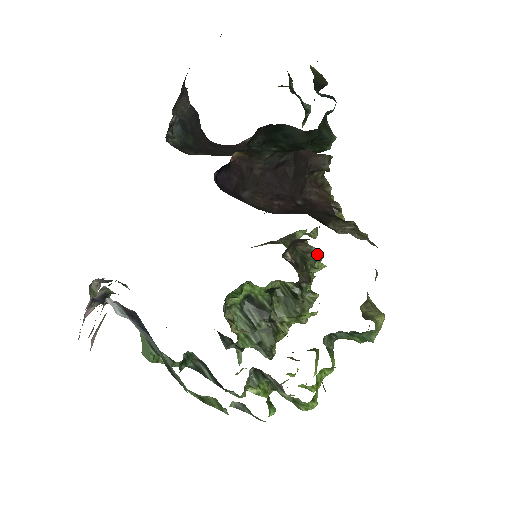
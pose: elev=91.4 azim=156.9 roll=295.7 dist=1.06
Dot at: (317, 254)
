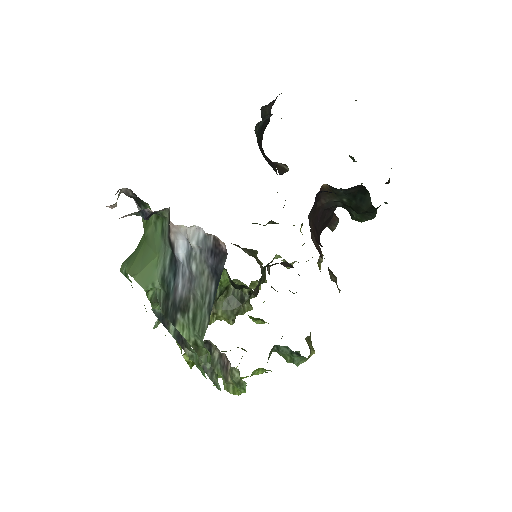
Dot at: (265, 277)
